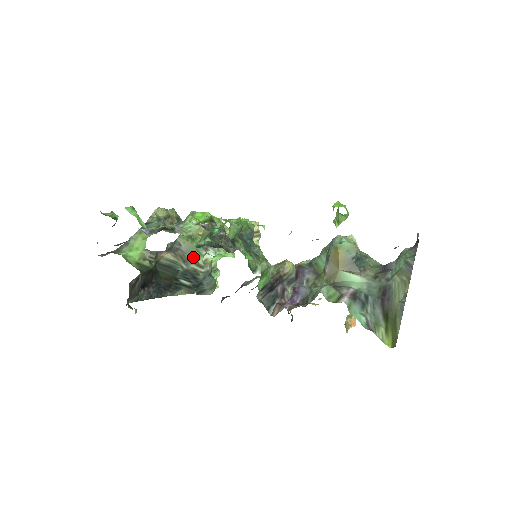
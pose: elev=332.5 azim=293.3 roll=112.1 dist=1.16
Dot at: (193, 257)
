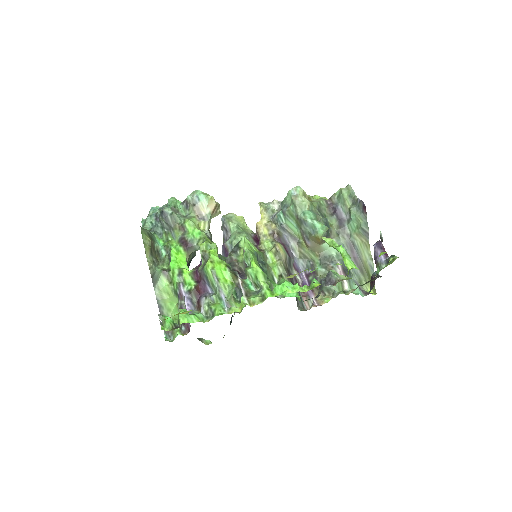
Dot at: occluded
